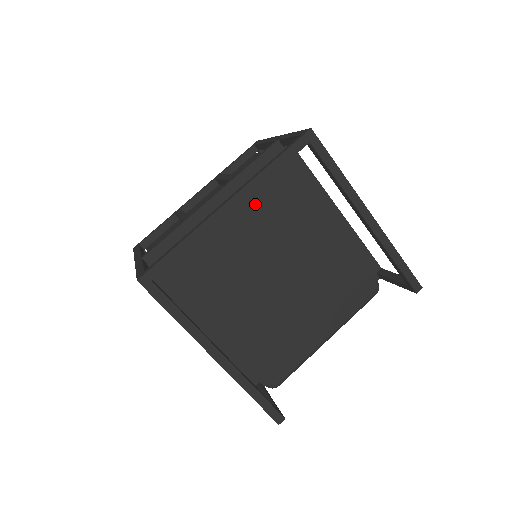
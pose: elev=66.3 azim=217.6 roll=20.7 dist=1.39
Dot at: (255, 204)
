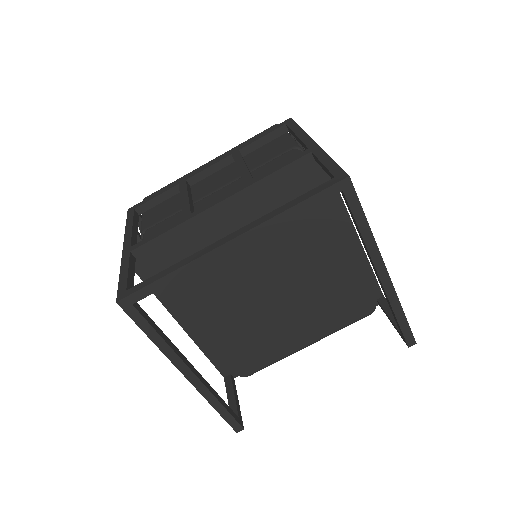
Dot at: occluded
